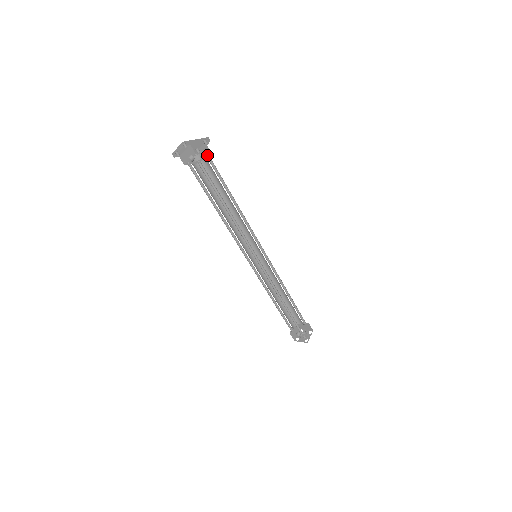
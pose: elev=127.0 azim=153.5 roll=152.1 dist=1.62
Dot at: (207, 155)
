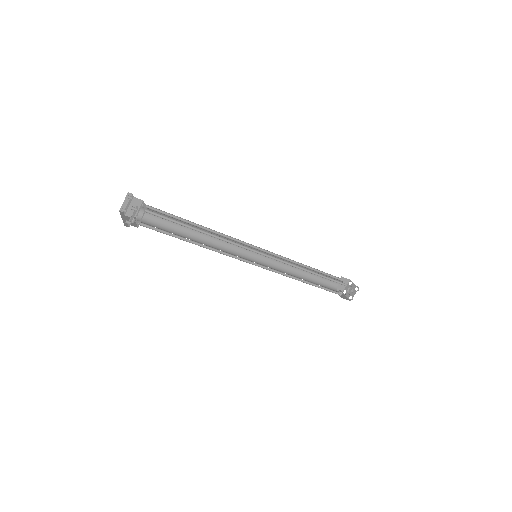
Dot at: (148, 210)
